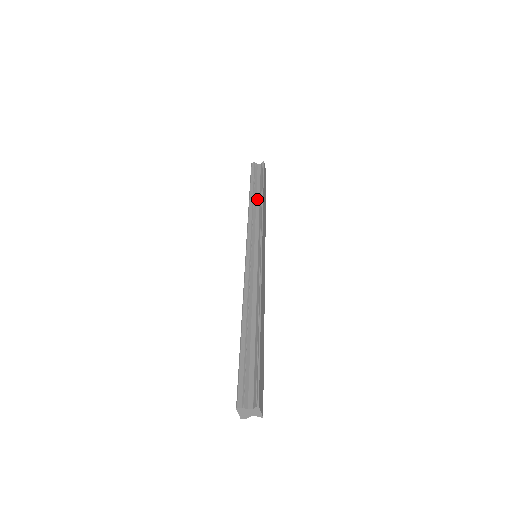
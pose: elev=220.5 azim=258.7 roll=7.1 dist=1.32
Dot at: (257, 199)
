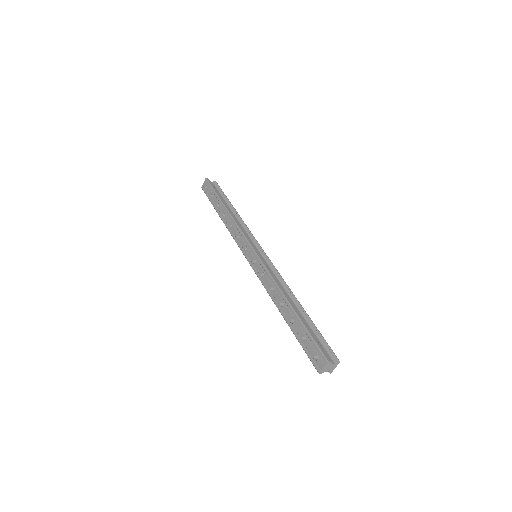
Dot at: (230, 210)
